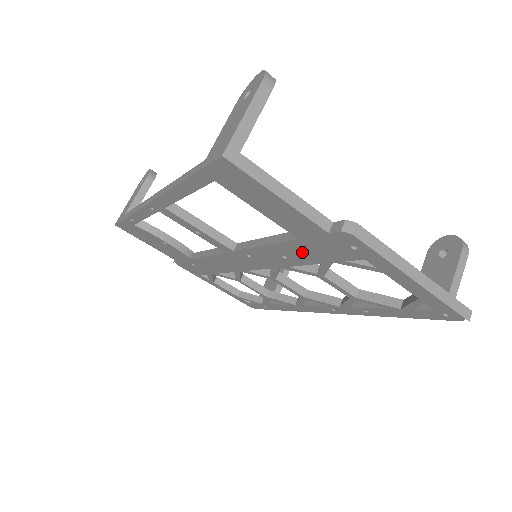
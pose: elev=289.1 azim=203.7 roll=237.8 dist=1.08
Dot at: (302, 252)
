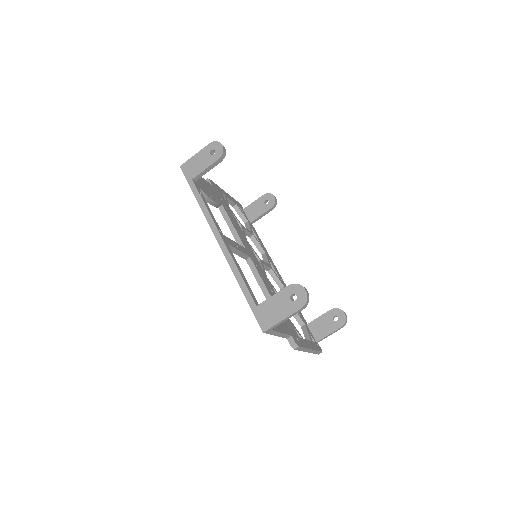
Dot at: occluded
